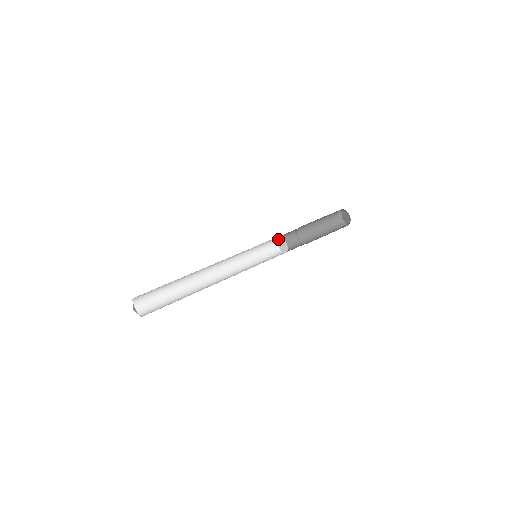
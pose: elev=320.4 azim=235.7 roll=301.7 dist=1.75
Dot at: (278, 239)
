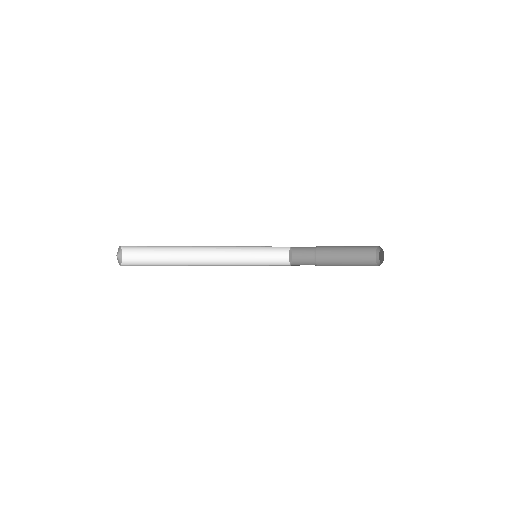
Dot at: (289, 260)
